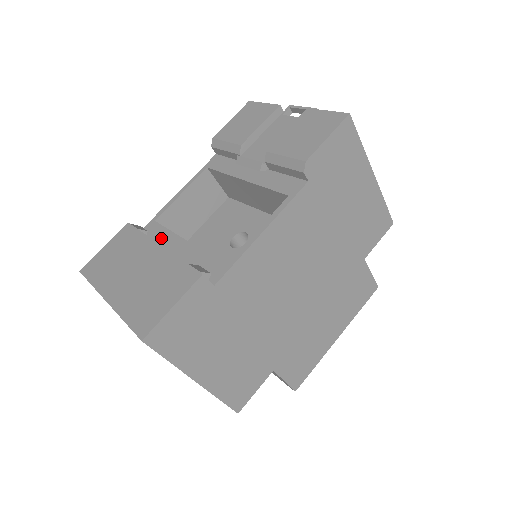
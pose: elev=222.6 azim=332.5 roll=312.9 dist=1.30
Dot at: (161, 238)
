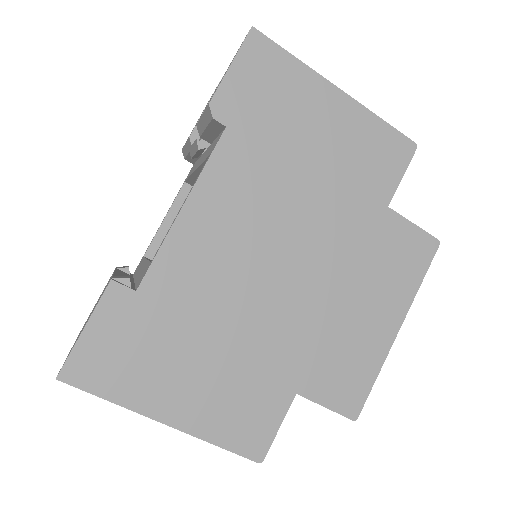
Dot at: (138, 269)
